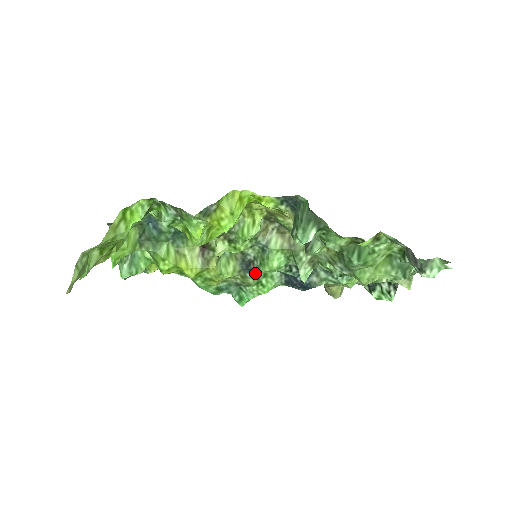
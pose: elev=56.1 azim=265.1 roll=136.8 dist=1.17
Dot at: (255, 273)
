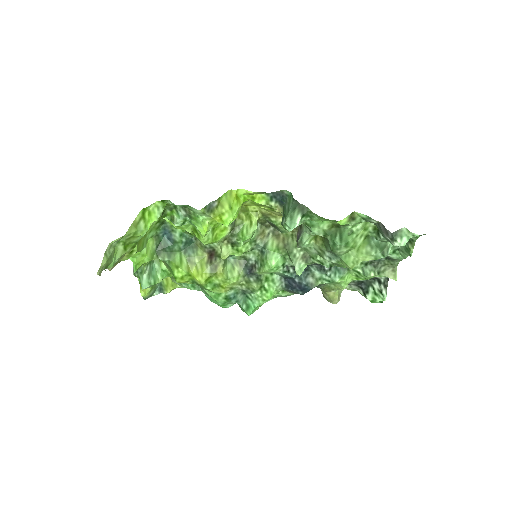
Dot at: (257, 277)
